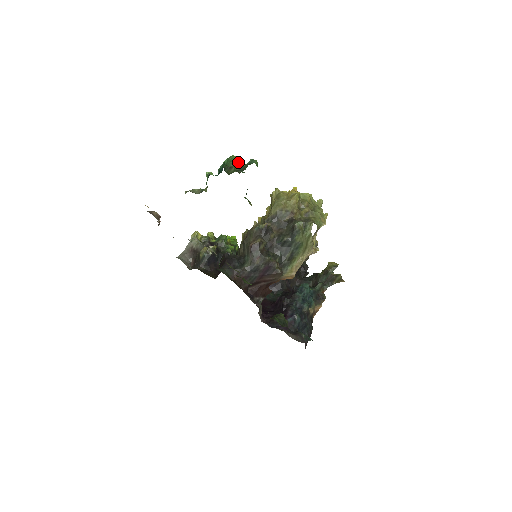
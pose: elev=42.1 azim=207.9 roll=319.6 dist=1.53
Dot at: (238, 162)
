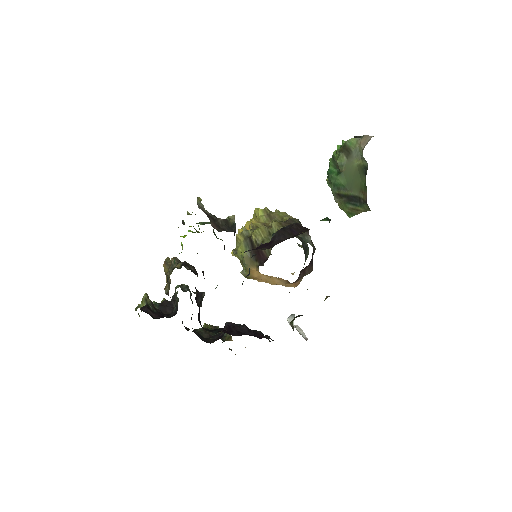
Dot at: occluded
